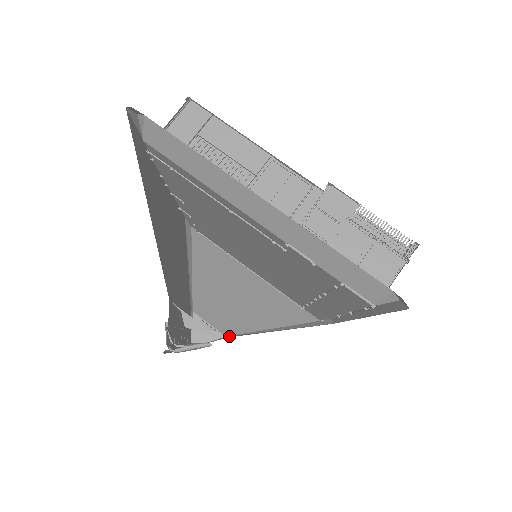
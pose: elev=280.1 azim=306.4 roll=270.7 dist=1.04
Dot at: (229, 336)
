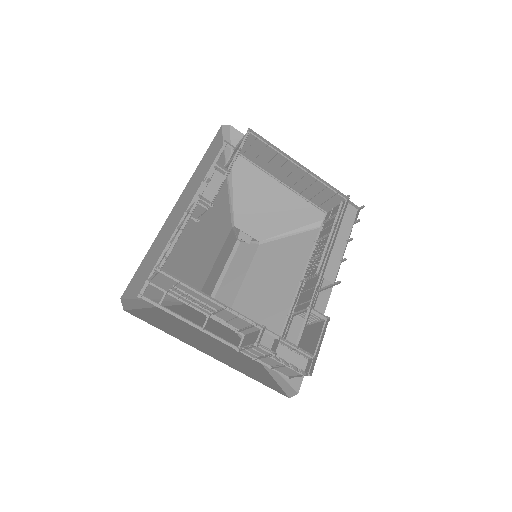
Dot at: (261, 242)
